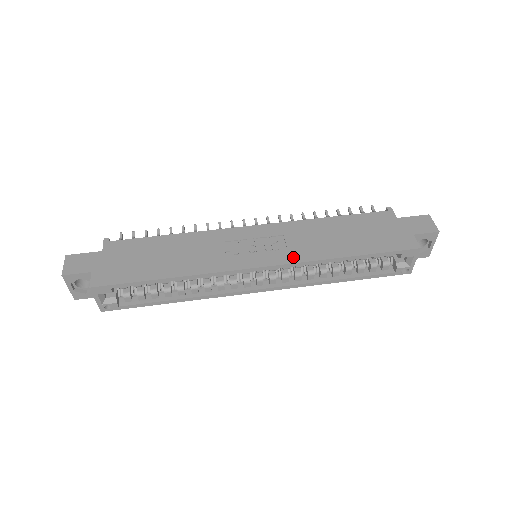
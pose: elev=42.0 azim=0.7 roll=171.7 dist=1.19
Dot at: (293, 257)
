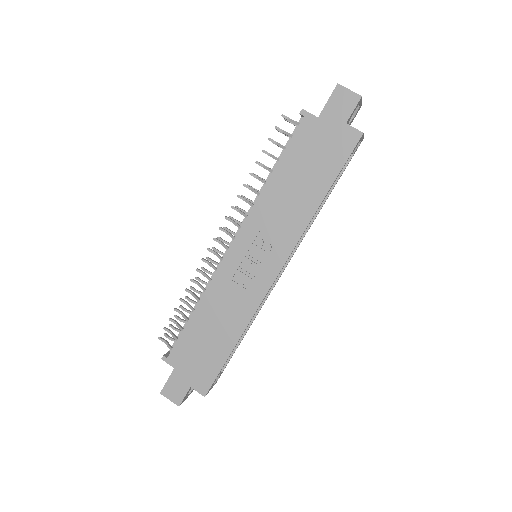
Dot at: (288, 243)
